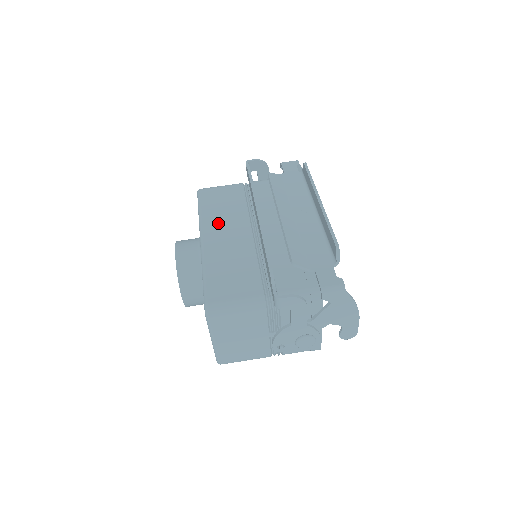
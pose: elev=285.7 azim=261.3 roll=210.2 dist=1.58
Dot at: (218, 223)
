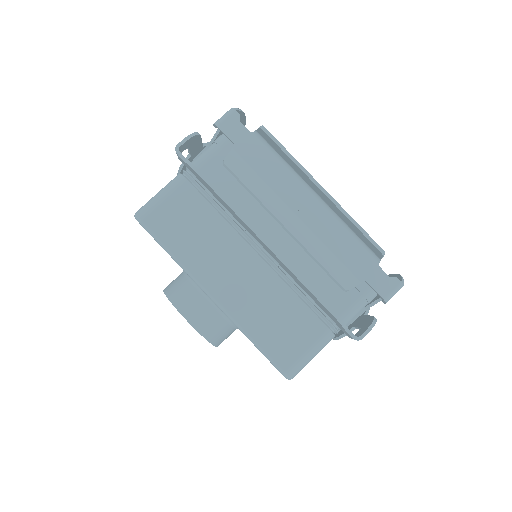
Dot at: (210, 262)
